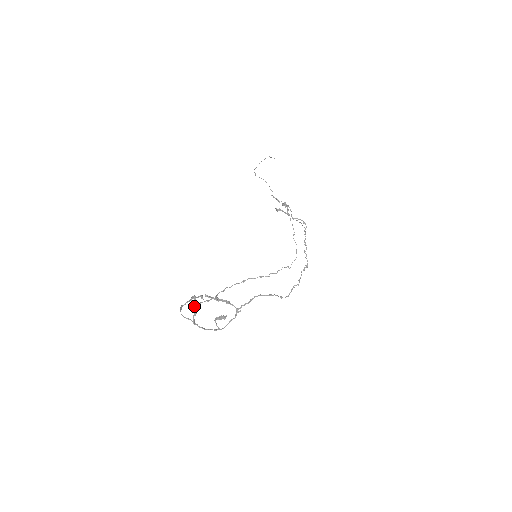
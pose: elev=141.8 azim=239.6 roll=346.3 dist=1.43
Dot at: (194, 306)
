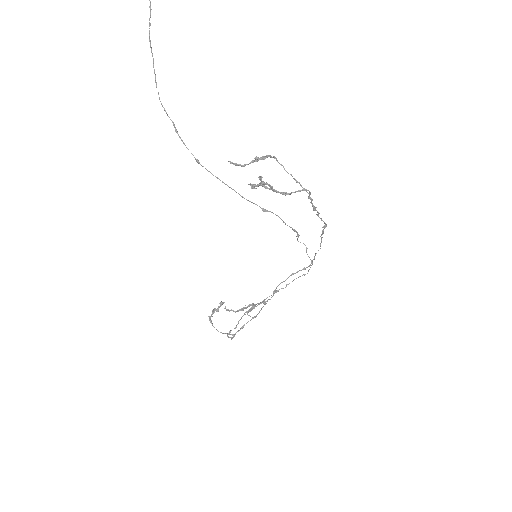
Dot at: occluded
